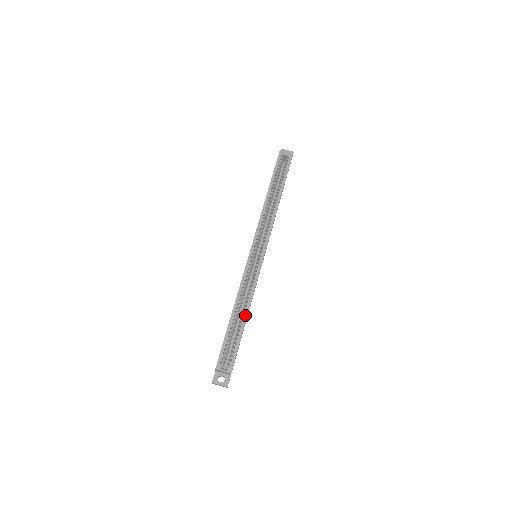
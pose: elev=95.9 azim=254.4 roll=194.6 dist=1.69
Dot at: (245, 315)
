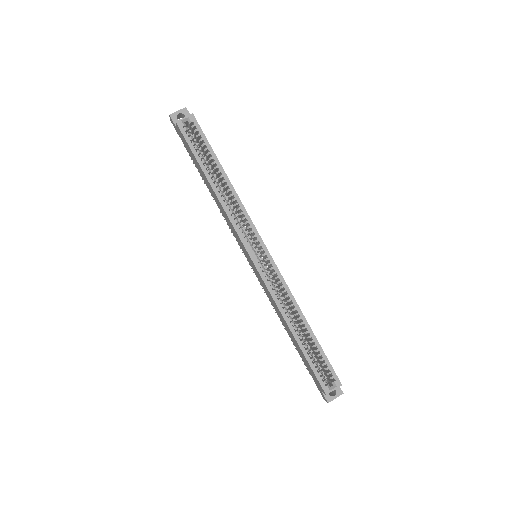
Dot at: (306, 325)
